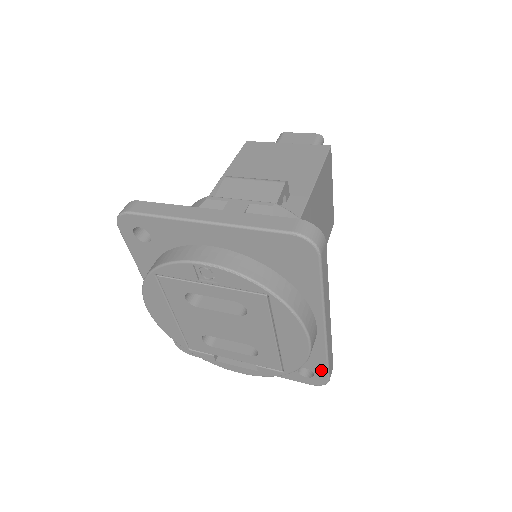
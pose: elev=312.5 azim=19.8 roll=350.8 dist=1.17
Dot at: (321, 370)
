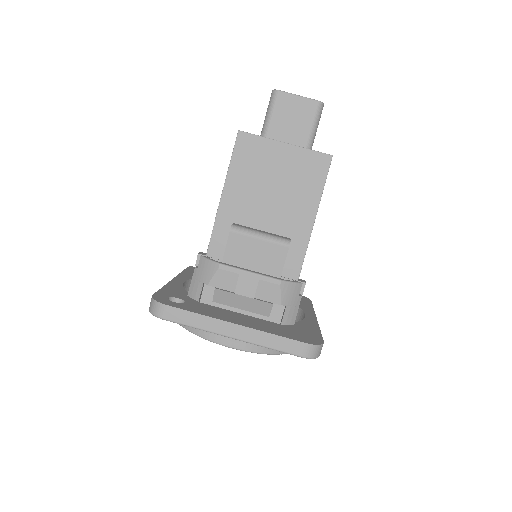
Dot at: occluded
